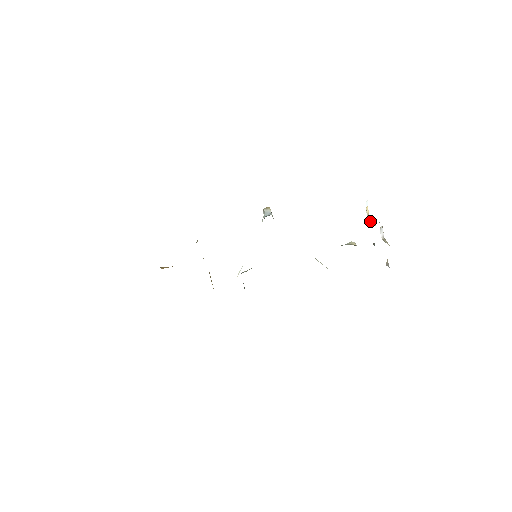
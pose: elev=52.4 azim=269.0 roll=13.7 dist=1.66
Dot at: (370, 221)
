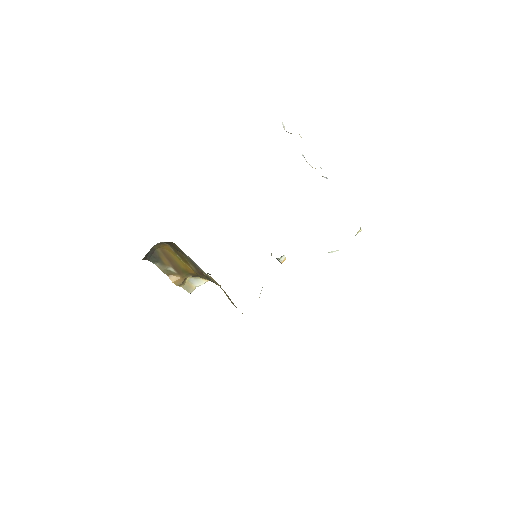
Dot at: occluded
